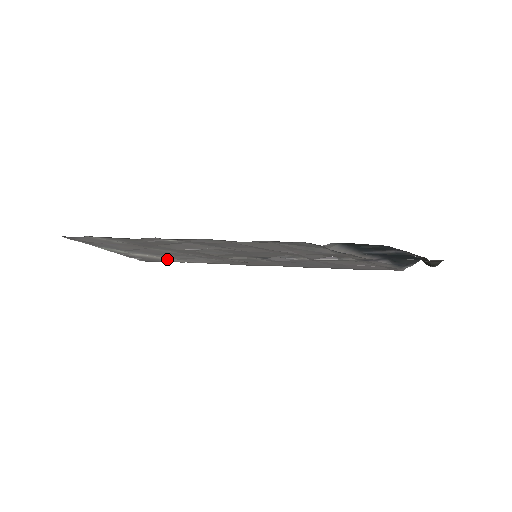
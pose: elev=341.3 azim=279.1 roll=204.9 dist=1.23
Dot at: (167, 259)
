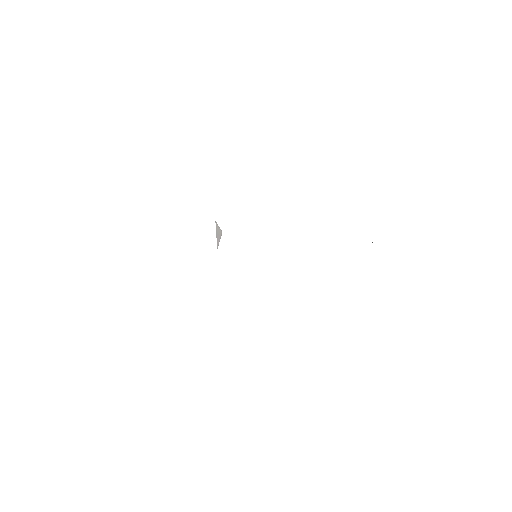
Dot at: occluded
